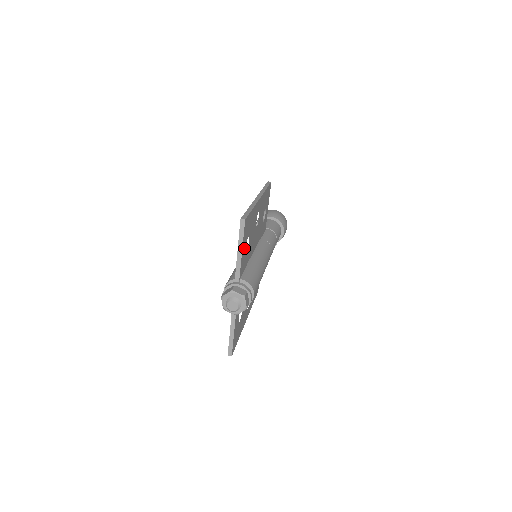
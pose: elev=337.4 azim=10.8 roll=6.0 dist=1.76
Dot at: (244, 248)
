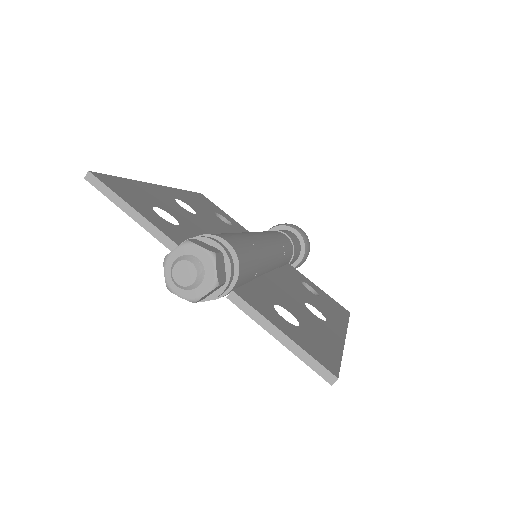
Dot at: (149, 213)
